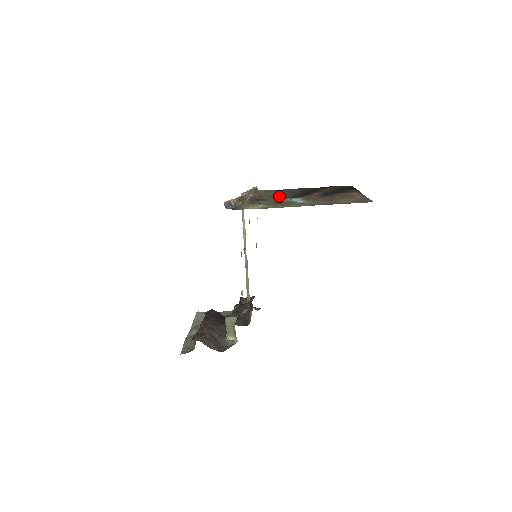
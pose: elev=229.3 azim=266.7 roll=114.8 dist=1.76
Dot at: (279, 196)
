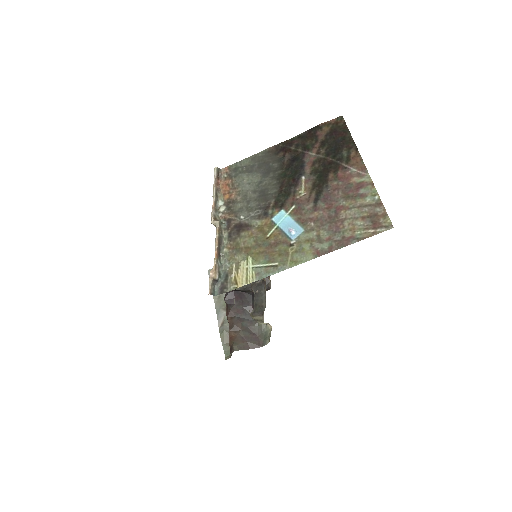
Dot at: (258, 202)
